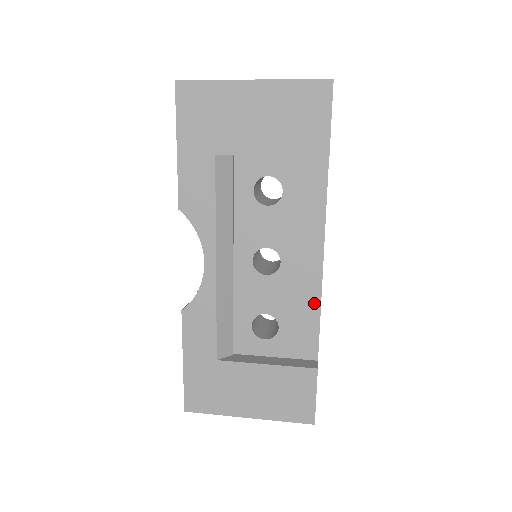
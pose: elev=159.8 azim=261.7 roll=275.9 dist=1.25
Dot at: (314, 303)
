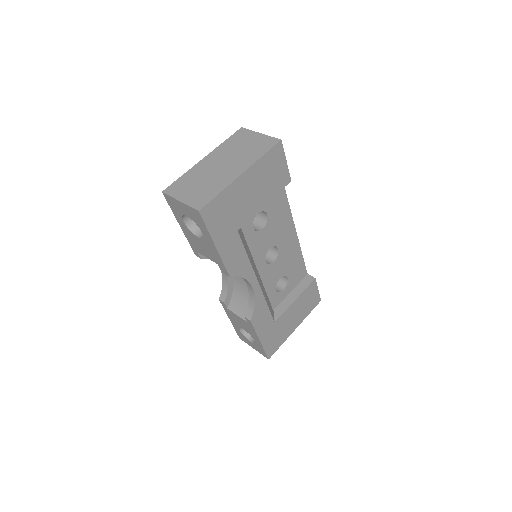
Dot at: (298, 252)
